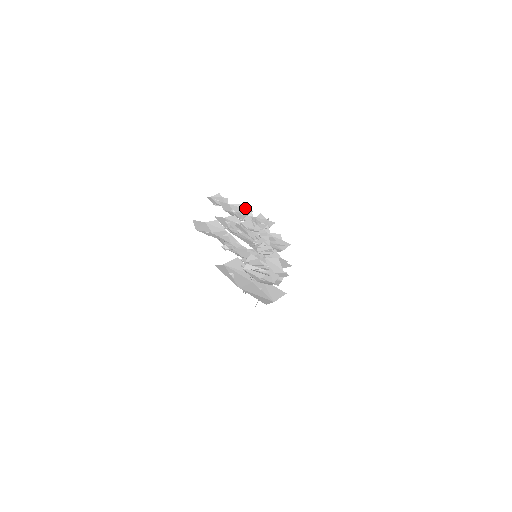
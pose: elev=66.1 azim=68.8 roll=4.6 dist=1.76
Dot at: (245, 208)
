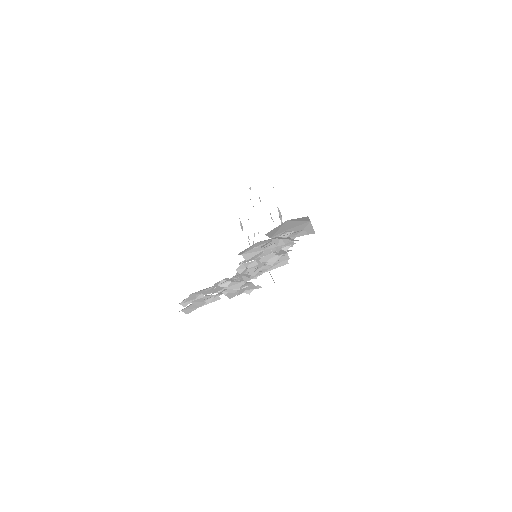
Dot at: occluded
